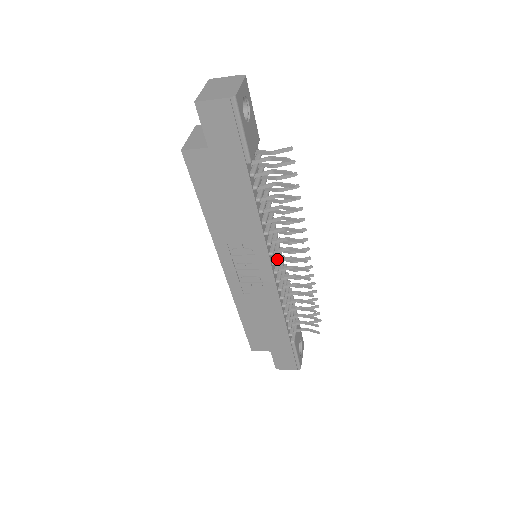
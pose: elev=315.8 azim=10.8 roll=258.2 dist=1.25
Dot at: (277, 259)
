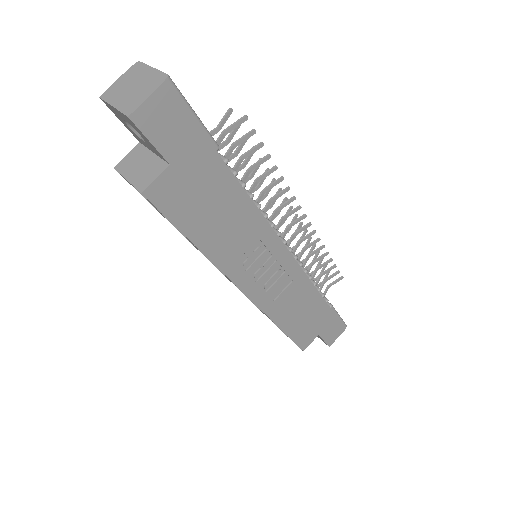
Dot at: occluded
